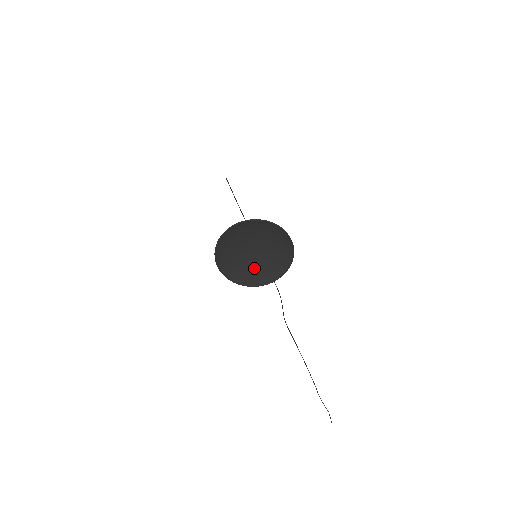
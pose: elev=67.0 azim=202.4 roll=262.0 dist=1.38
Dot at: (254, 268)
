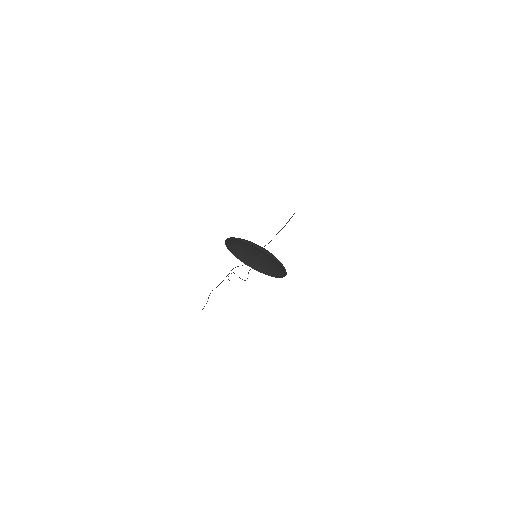
Dot at: (248, 253)
